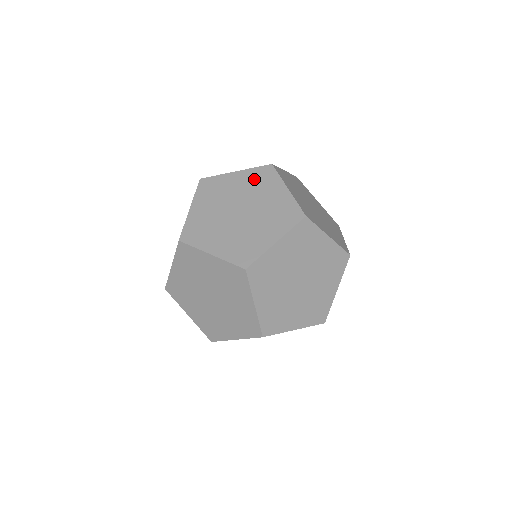
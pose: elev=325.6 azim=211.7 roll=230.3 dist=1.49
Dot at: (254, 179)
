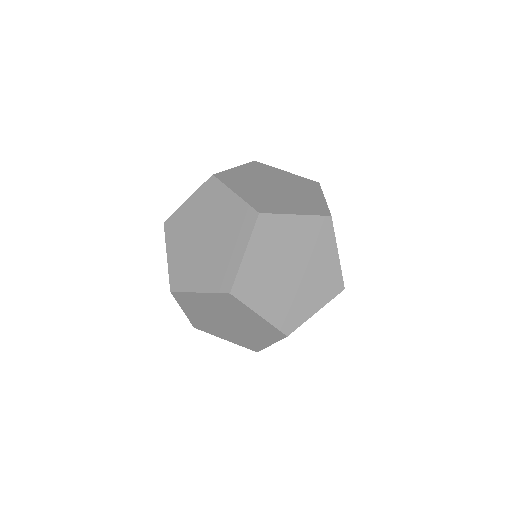
Dot at: occluded
